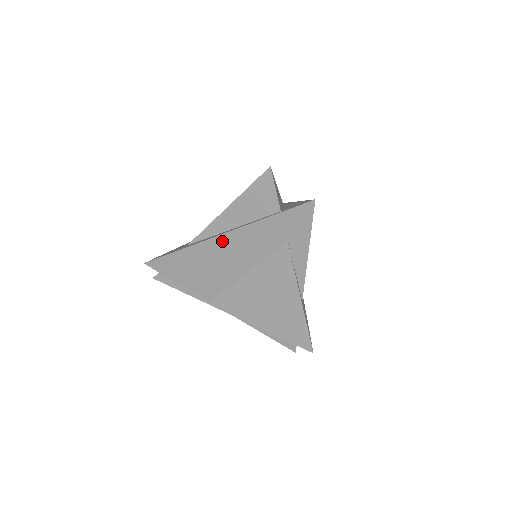
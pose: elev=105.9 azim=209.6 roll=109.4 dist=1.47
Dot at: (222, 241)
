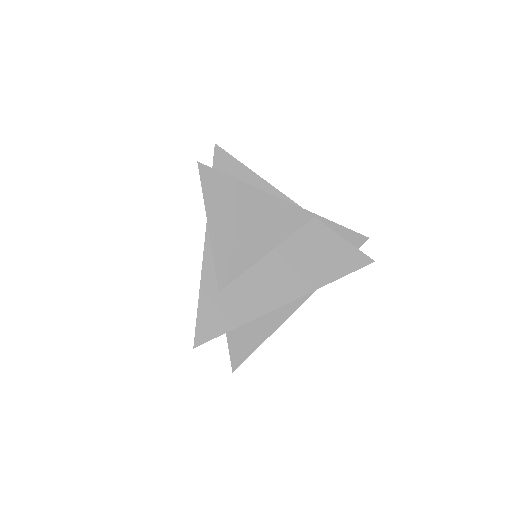
Dot at: occluded
